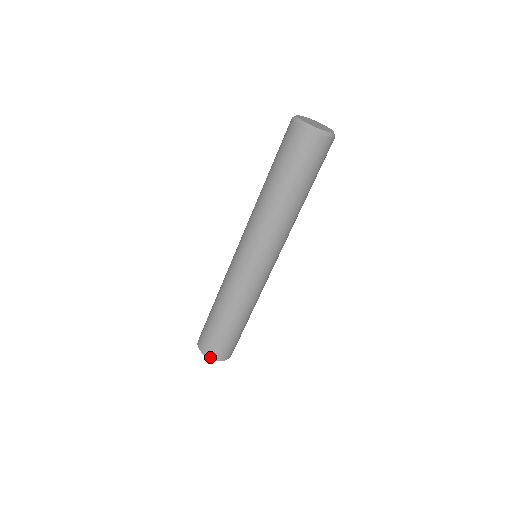
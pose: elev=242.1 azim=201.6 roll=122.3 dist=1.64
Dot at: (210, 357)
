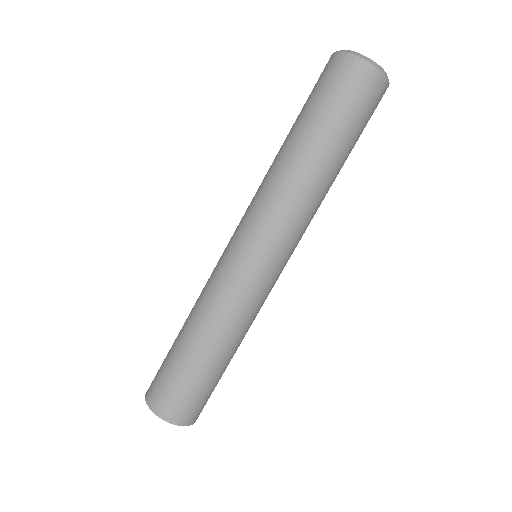
Dot at: (165, 418)
